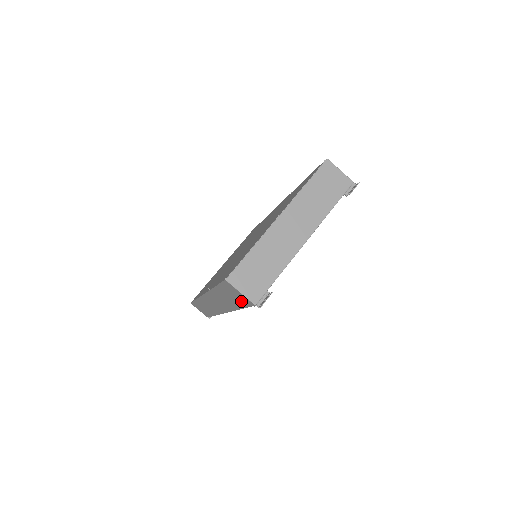
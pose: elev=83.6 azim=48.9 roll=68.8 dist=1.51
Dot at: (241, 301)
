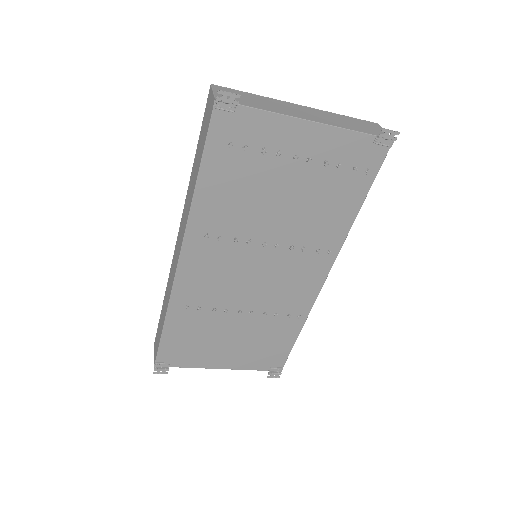
Dot at: (206, 129)
